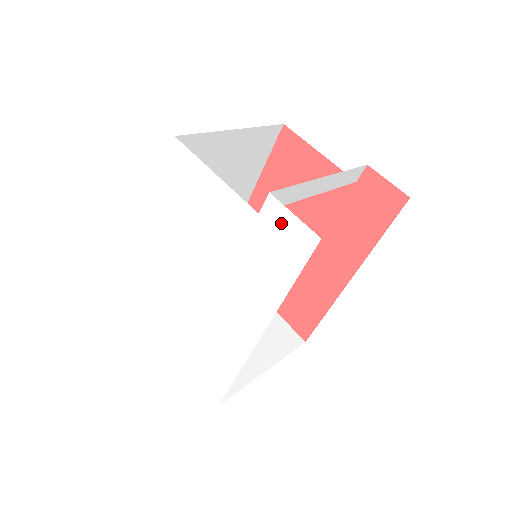
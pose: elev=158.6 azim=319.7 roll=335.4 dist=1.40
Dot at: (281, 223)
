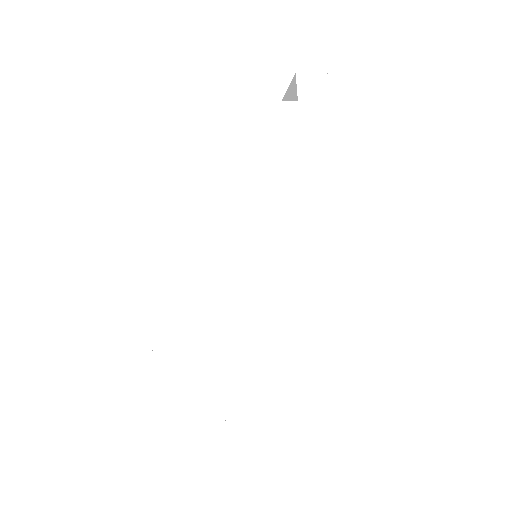
Dot at: (325, 91)
